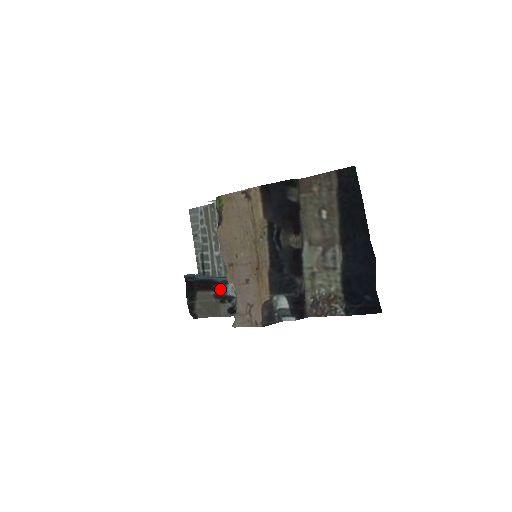
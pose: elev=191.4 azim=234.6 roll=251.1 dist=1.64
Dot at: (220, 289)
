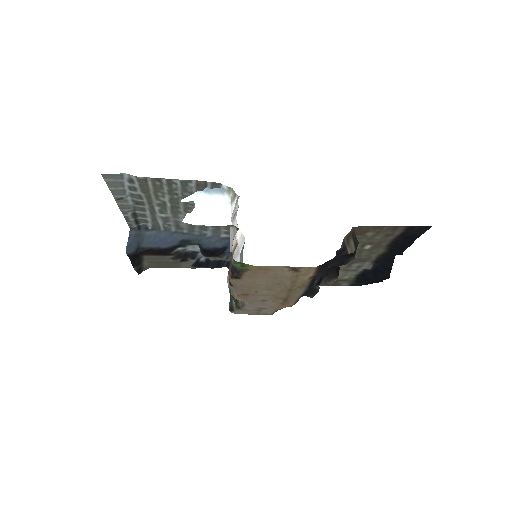
Dot at: (177, 250)
